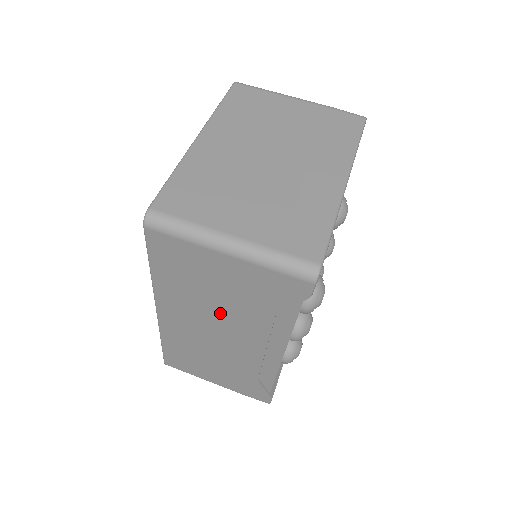
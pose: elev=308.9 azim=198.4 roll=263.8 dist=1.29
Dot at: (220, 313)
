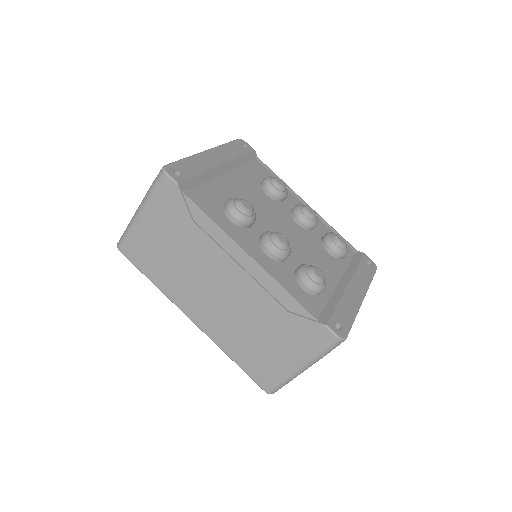
Dot at: (193, 267)
